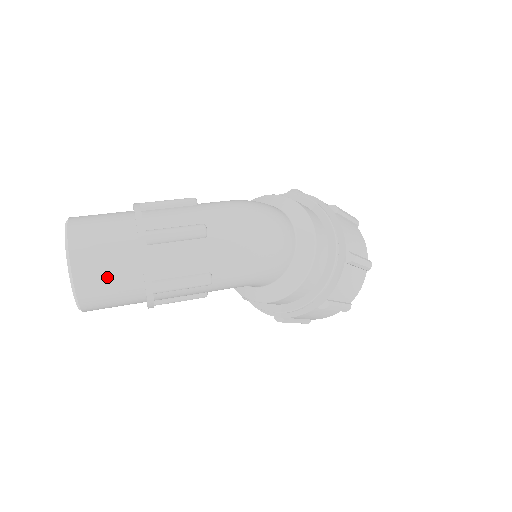
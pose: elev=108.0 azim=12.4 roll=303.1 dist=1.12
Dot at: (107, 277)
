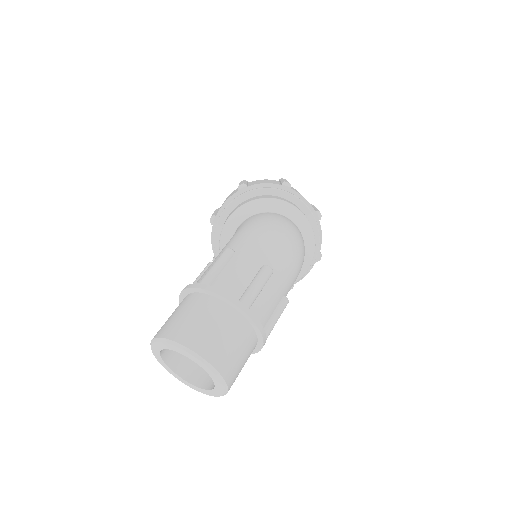
Dot at: (240, 357)
